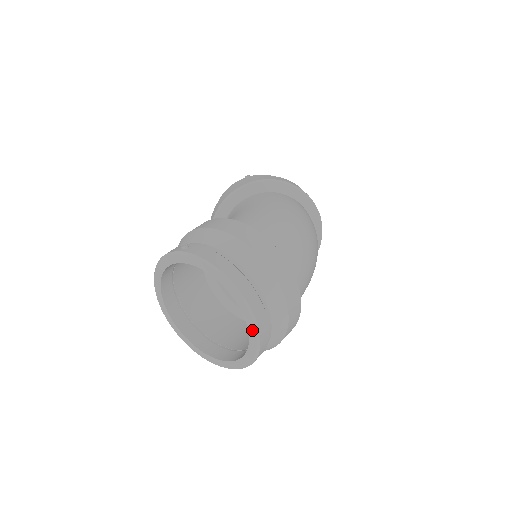
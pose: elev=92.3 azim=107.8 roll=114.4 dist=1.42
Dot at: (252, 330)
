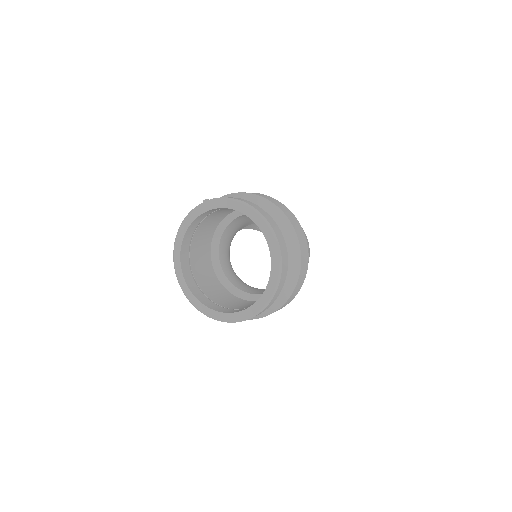
Dot at: (273, 249)
